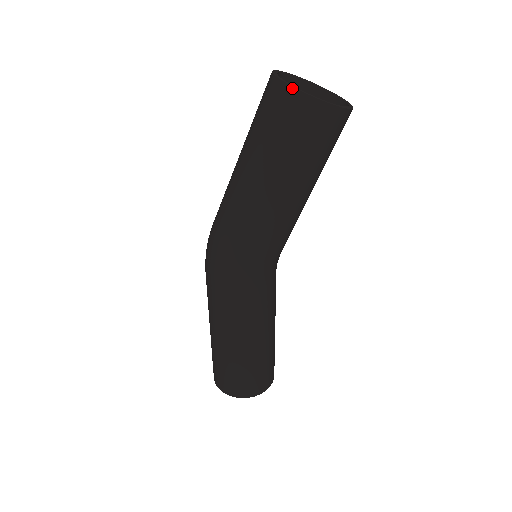
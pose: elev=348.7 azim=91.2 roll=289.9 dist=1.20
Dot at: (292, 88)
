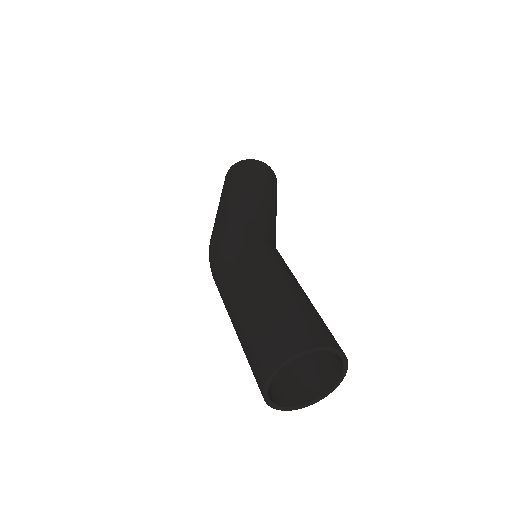
Dot at: (280, 409)
